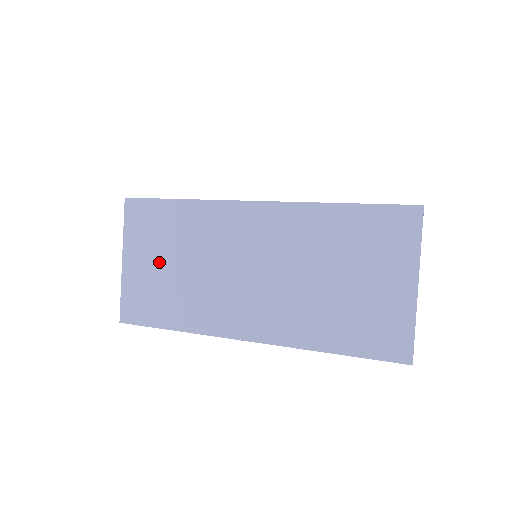
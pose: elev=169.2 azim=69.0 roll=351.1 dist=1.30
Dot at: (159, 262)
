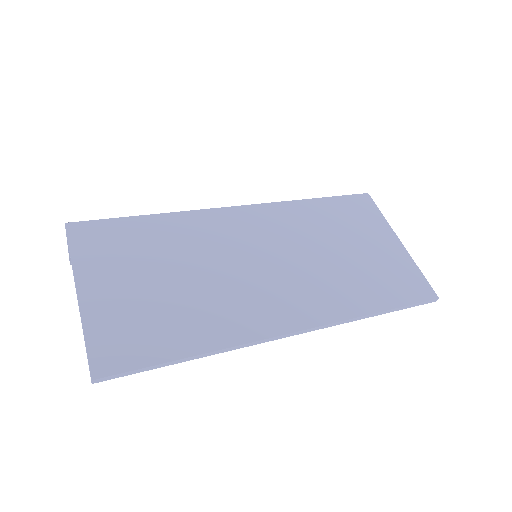
Dot at: (142, 281)
